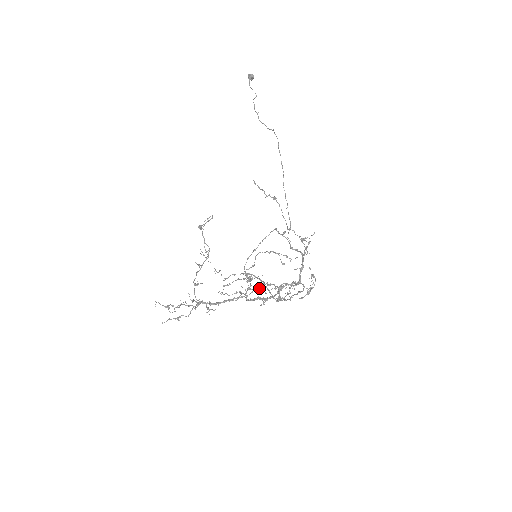
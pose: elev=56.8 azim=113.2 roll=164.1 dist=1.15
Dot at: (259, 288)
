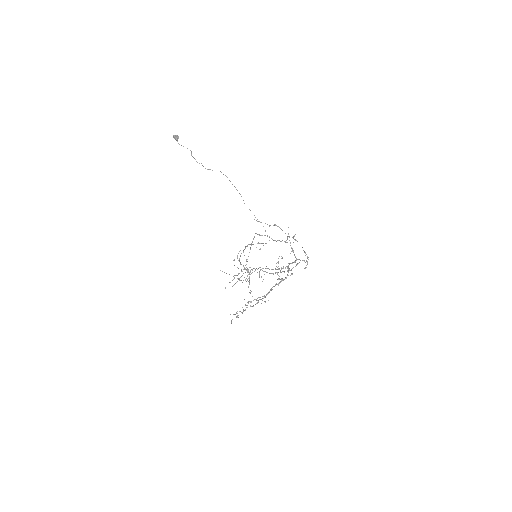
Dot at: occluded
